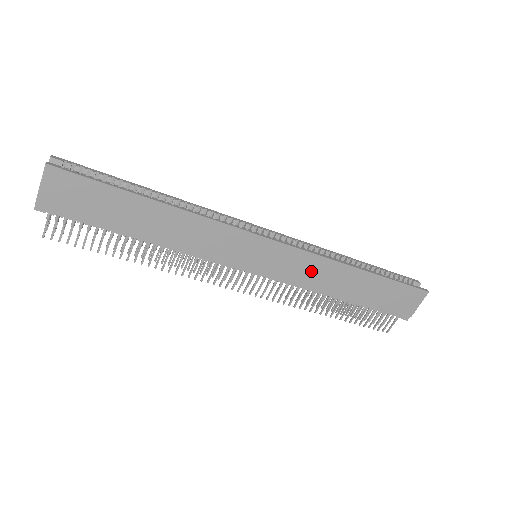
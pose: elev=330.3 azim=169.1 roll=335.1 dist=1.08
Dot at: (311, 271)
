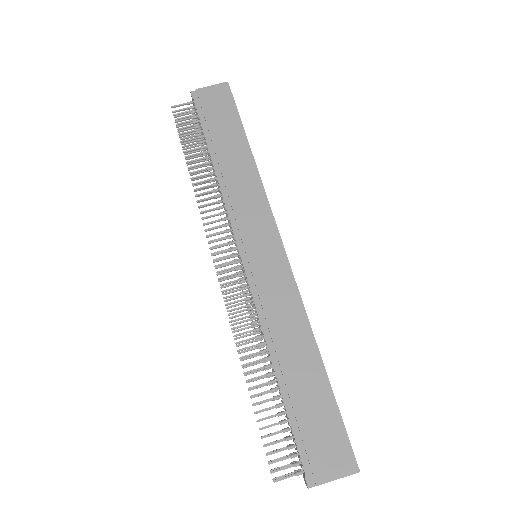
Dot at: (282, 306)
